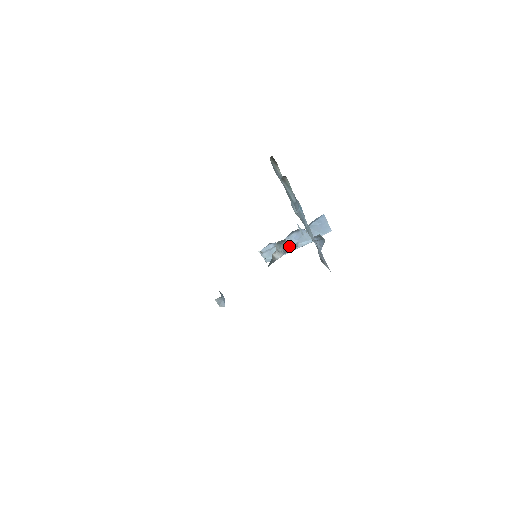
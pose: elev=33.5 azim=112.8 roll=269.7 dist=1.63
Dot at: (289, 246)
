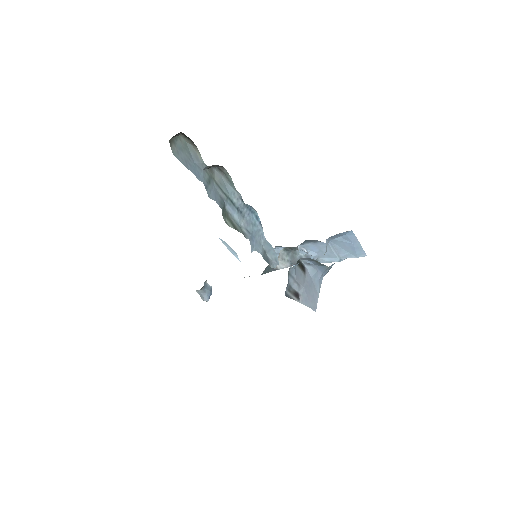
Dot at: (302, 257)
